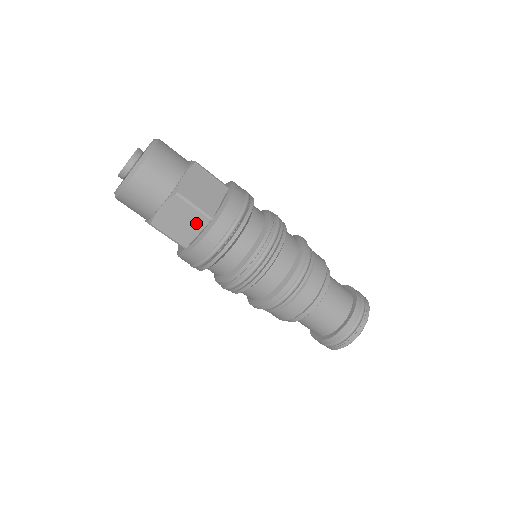
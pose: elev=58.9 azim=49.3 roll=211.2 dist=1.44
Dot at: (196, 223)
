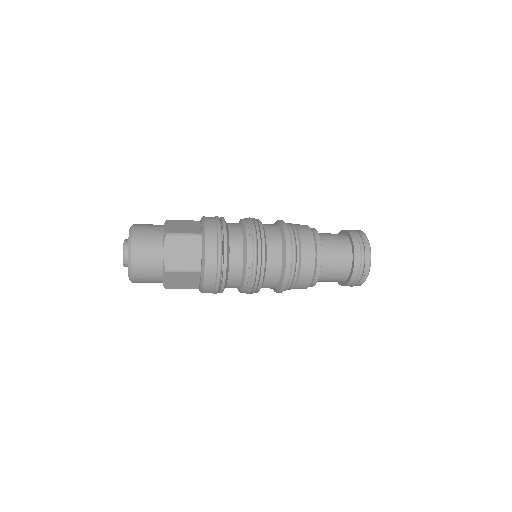
Dot at: (193, 277)
